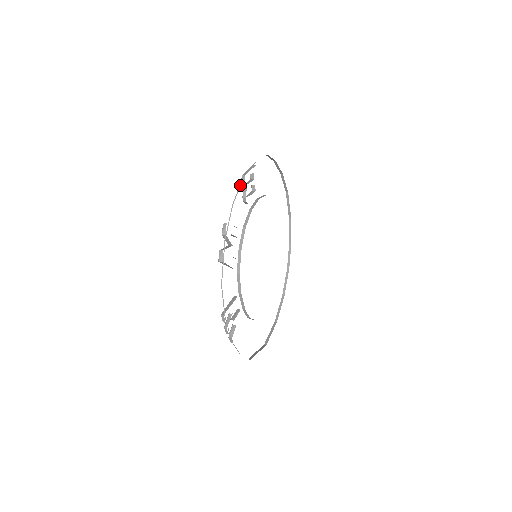
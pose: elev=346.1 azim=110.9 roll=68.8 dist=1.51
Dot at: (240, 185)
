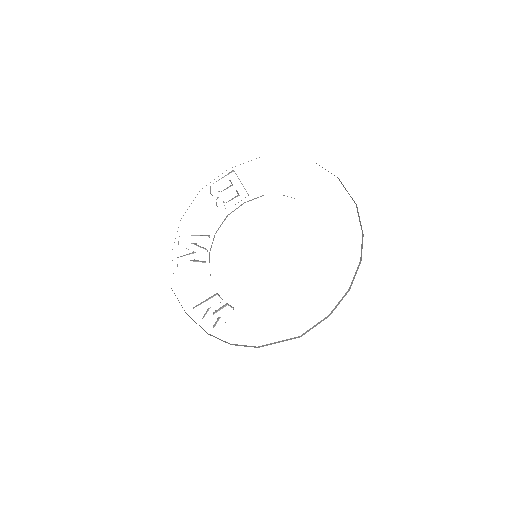
Dot at: occluded
